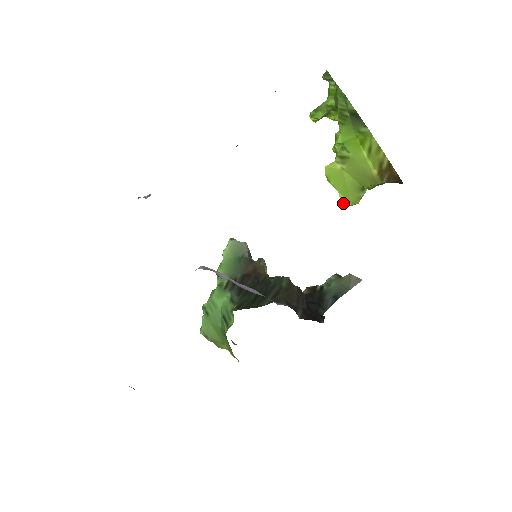
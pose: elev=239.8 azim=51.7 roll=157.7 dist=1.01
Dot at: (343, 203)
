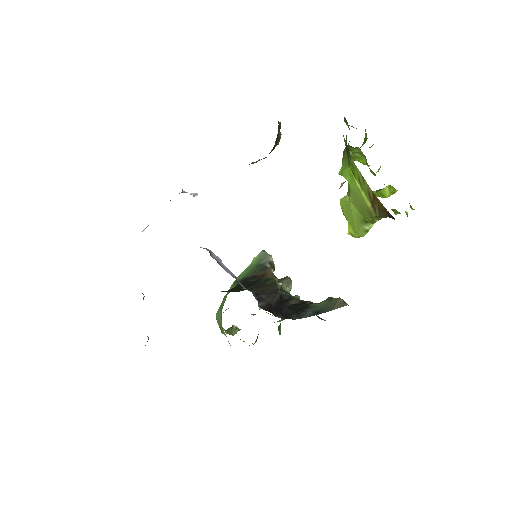
Dot at: (351, 234)
